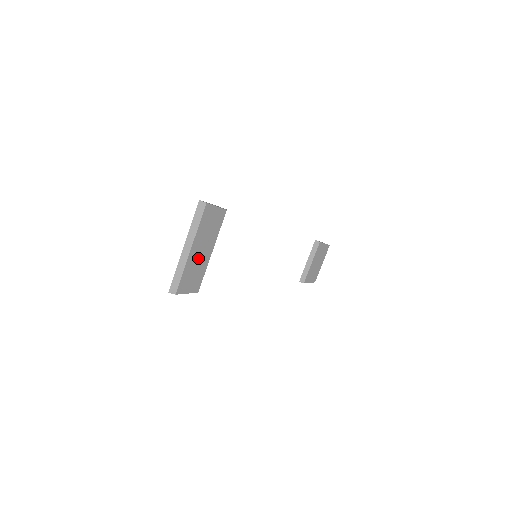
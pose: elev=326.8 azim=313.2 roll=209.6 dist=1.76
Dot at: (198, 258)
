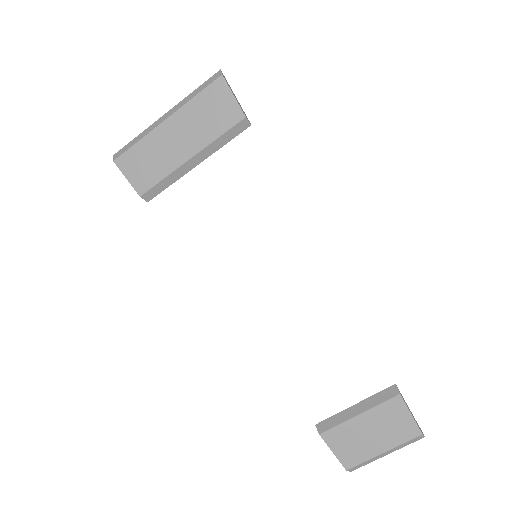
Dot at: (168, 144)
